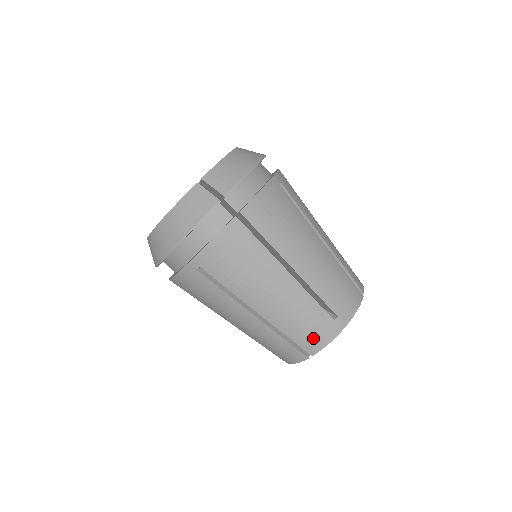
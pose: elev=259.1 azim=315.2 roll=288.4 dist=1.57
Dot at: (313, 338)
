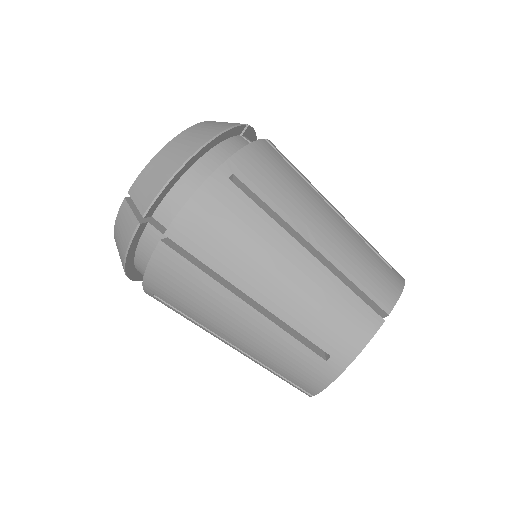
Dot at: (304, 379)
